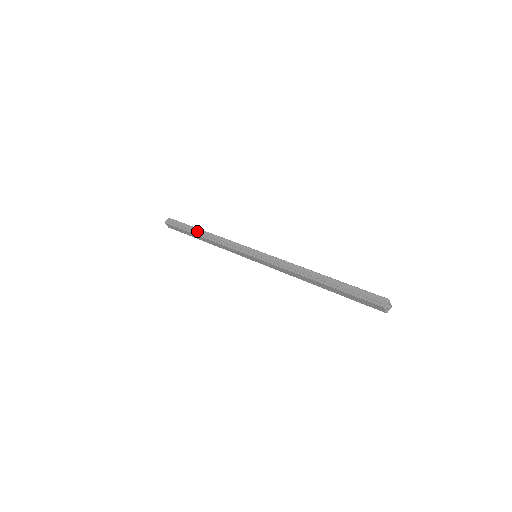
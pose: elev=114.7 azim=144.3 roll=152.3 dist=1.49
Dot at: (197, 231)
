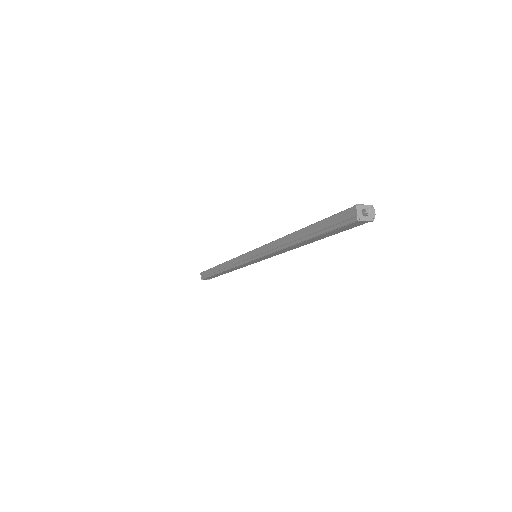
Dot at: (216, 270)
